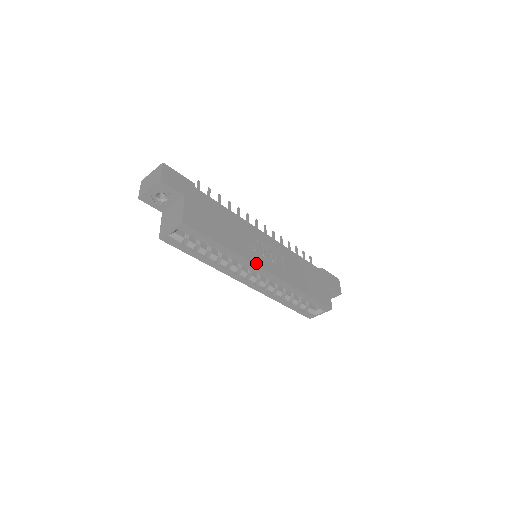
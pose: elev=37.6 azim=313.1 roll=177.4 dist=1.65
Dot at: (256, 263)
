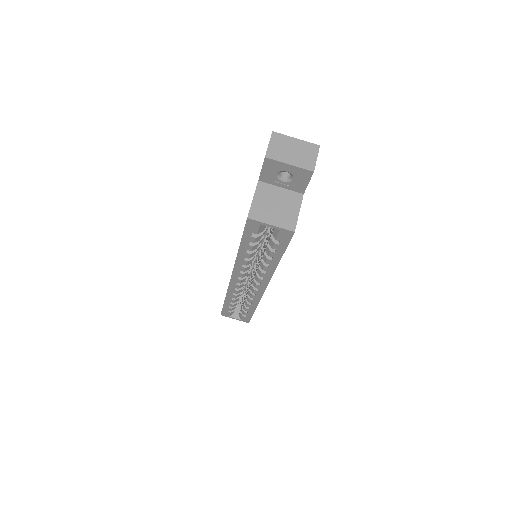
Dot at: (270, 279)
